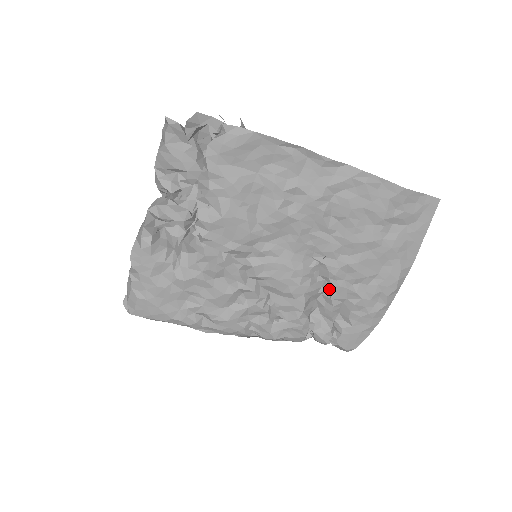
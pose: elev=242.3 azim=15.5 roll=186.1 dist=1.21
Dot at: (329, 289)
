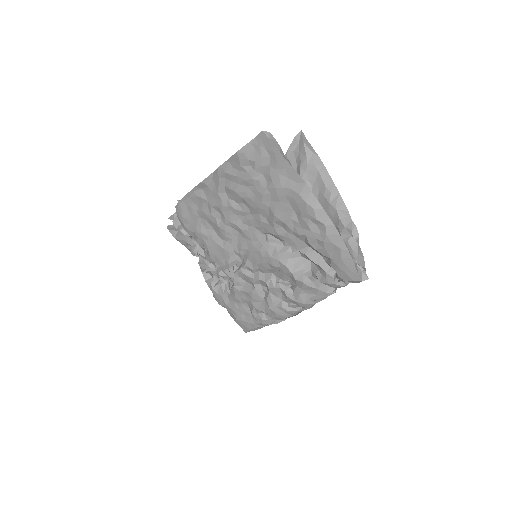
Dot at: (290, 245)
